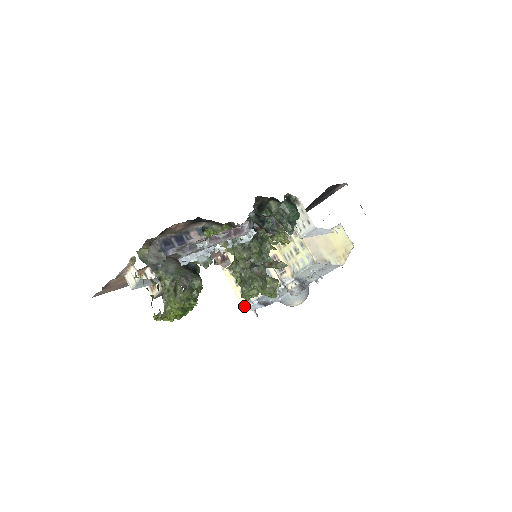
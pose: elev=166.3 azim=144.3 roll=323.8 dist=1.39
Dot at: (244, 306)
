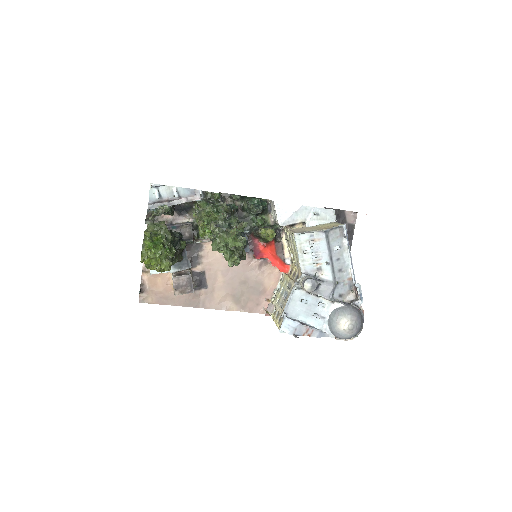
Dot at: (280, 328)
